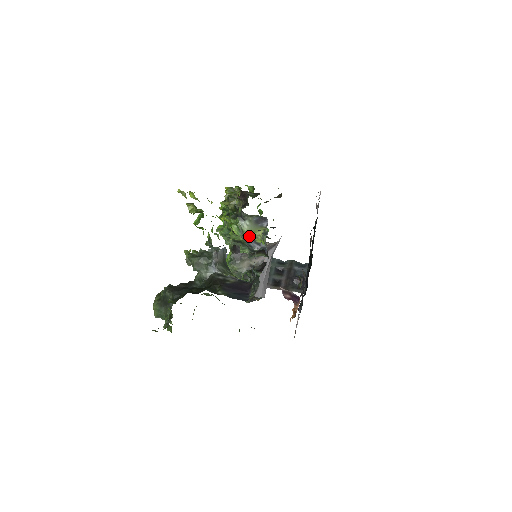
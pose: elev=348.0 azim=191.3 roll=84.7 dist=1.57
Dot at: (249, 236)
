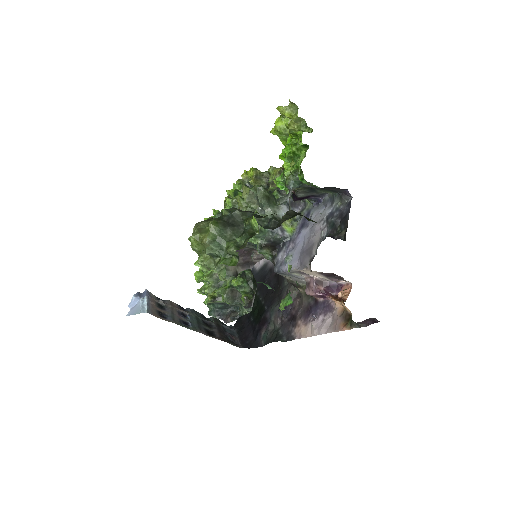
Dot at: occluded
